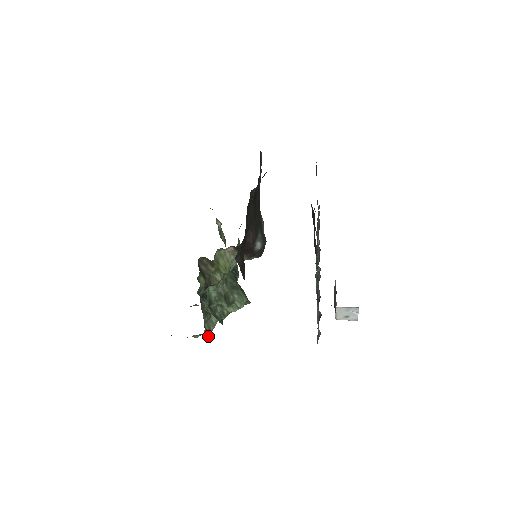
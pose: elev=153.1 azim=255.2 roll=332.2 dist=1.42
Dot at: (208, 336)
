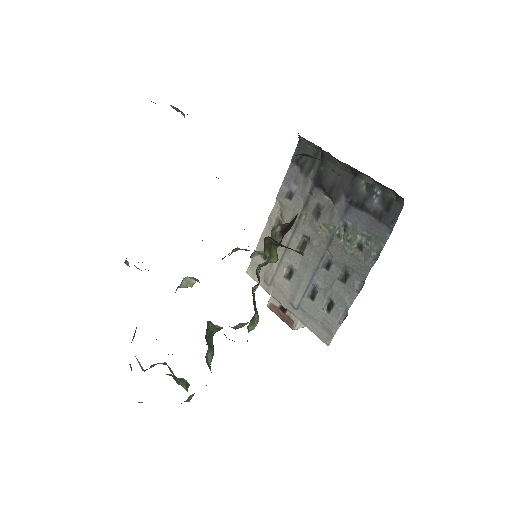
Dot at: occluded
